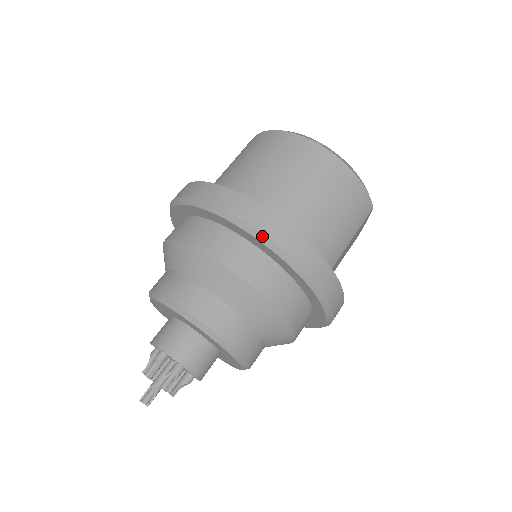
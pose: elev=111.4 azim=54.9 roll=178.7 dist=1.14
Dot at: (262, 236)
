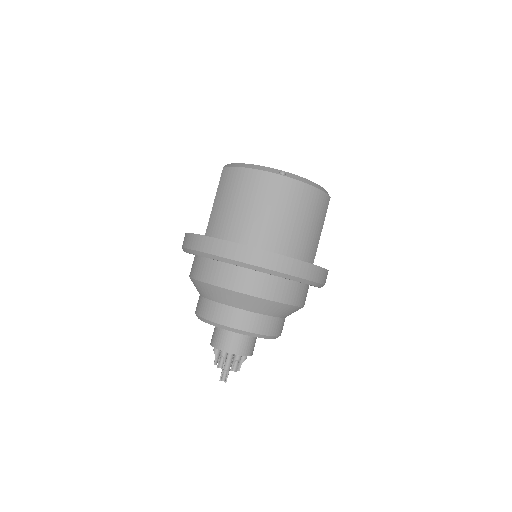
Dot at: (272, 272)
